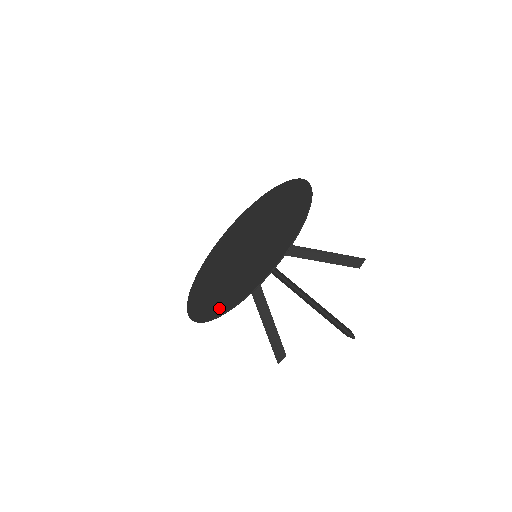
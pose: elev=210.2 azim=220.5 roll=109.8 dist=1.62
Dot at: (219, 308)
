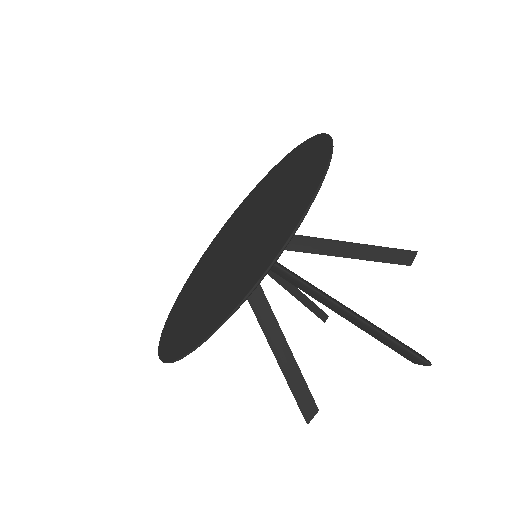
Dot at: (200, 332)
